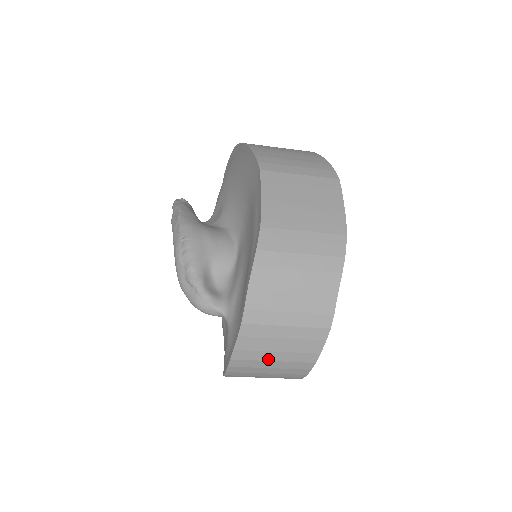
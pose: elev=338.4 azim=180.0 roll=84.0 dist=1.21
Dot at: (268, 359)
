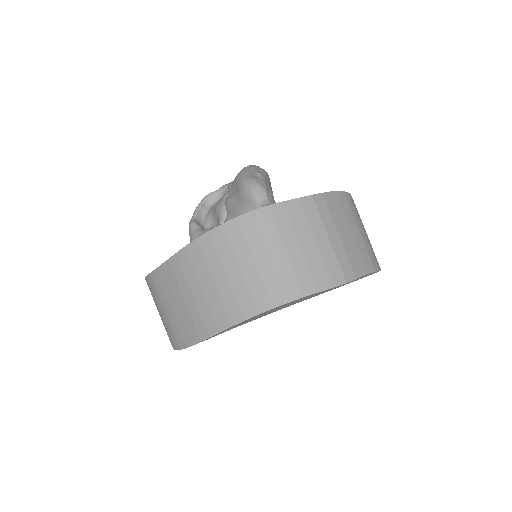
Dot at: (286, 244)
